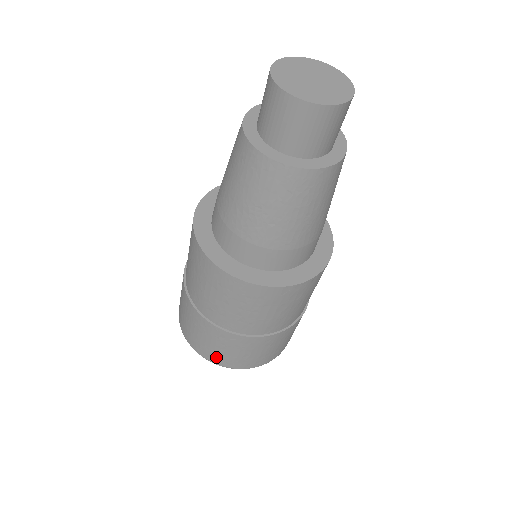
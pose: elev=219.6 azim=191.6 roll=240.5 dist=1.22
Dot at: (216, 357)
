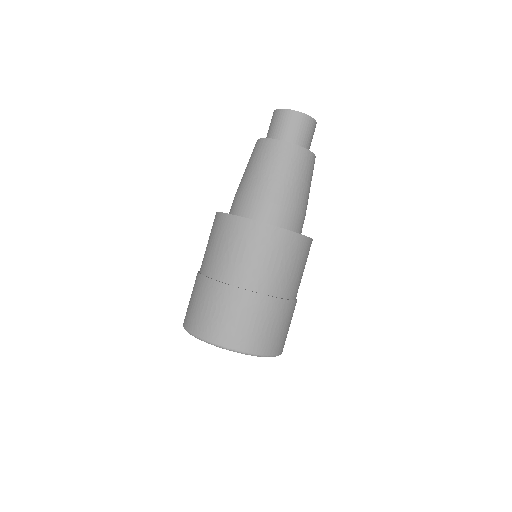
Dot at: (194, 321)
